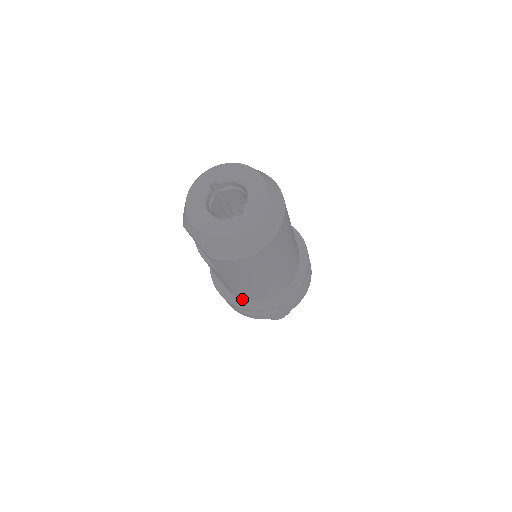
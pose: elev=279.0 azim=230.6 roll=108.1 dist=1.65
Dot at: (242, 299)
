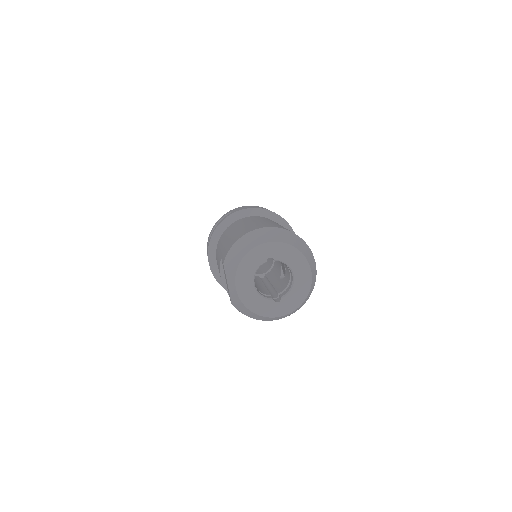
Dot at: occluded
